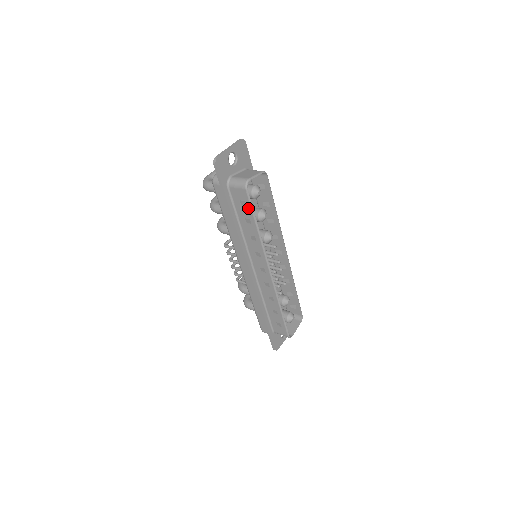
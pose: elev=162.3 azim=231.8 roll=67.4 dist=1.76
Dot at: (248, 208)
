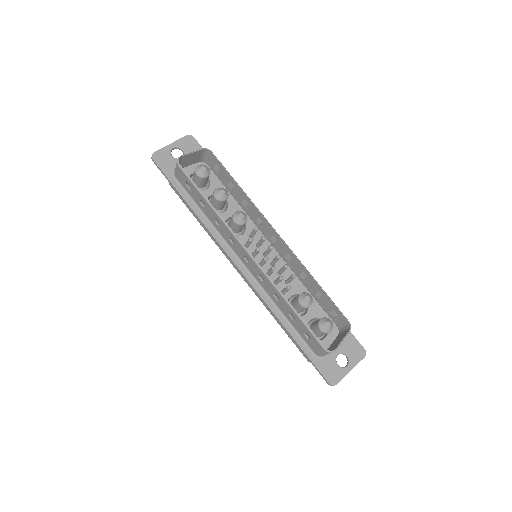
Dot at: (192, 186)
